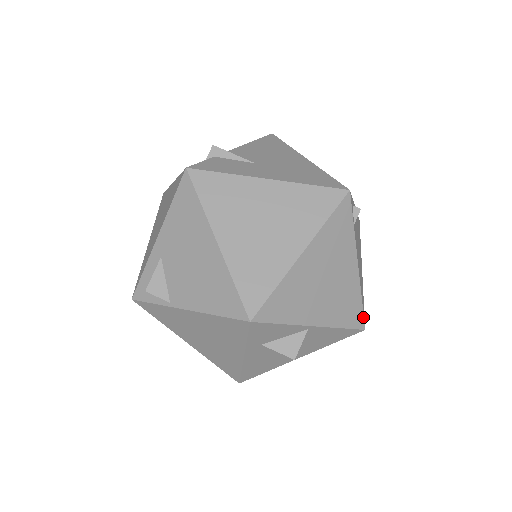
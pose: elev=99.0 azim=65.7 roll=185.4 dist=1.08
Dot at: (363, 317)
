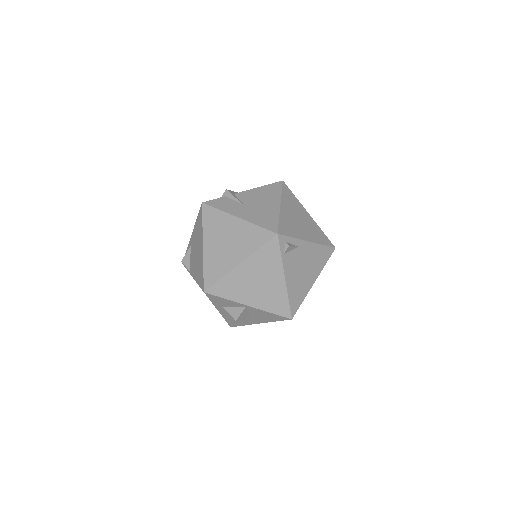
Dot at: (290, 311)
